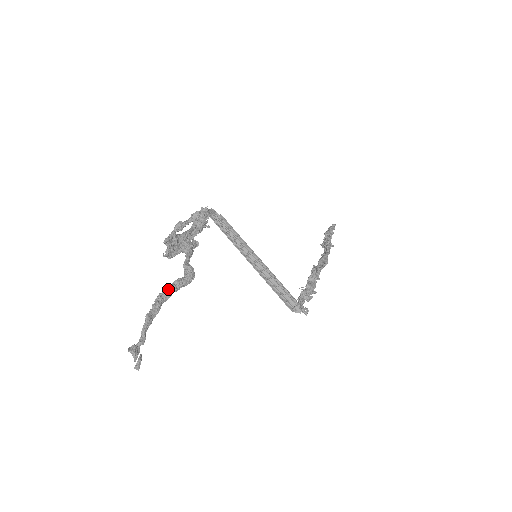
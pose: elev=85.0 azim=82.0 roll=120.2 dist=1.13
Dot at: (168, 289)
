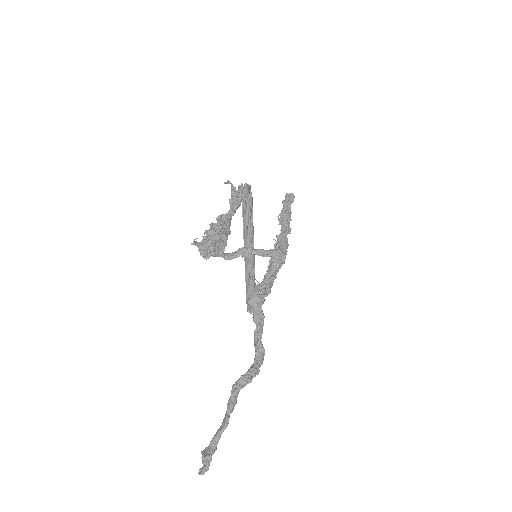
Dot at: (247, 383)
